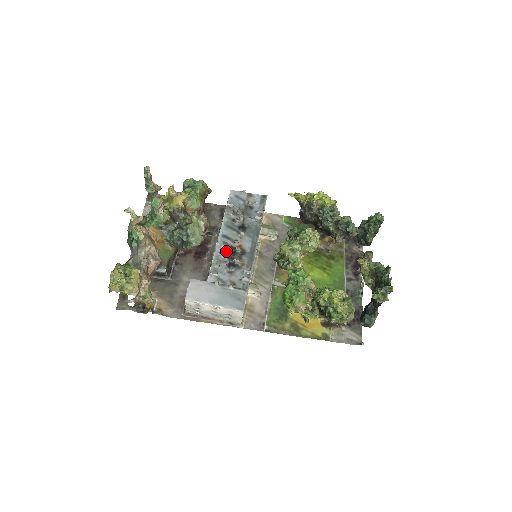
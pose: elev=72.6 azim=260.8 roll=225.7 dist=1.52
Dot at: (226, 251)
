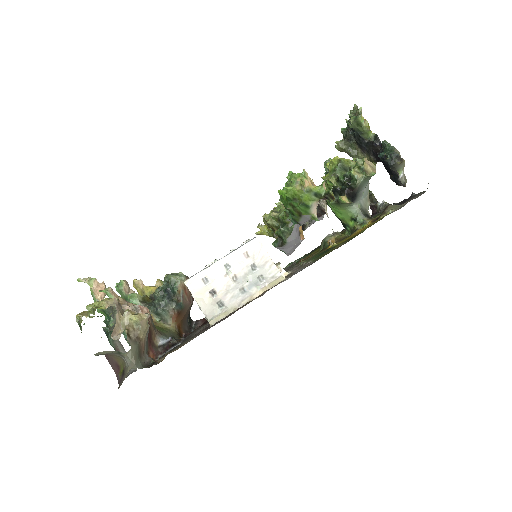
Dot at: occluded
